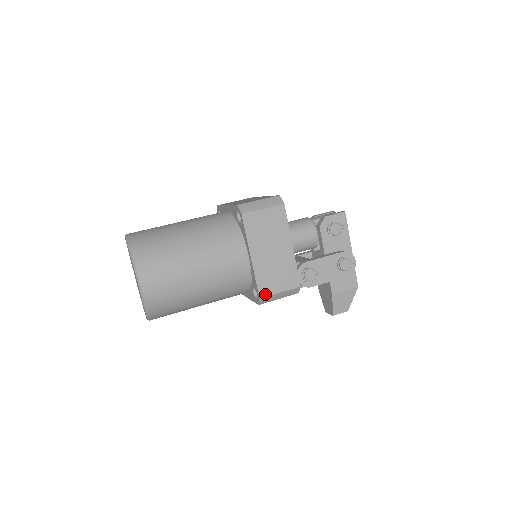
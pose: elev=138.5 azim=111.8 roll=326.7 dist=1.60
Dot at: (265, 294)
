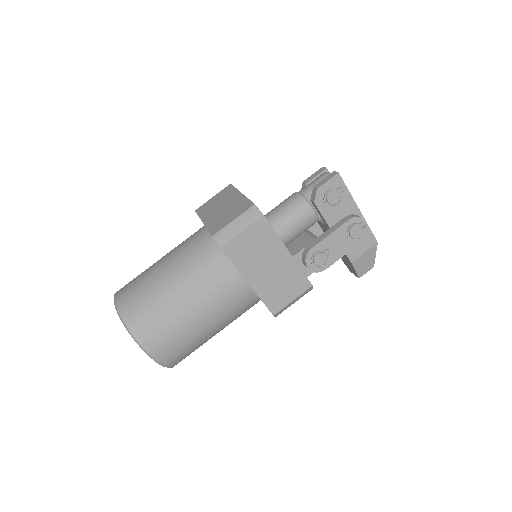
Dot at: (277, 309)
